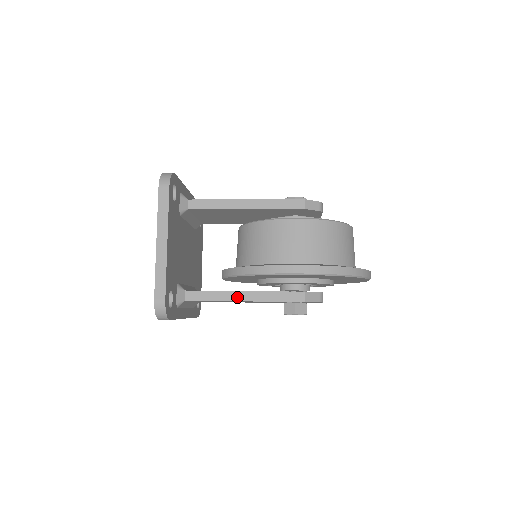
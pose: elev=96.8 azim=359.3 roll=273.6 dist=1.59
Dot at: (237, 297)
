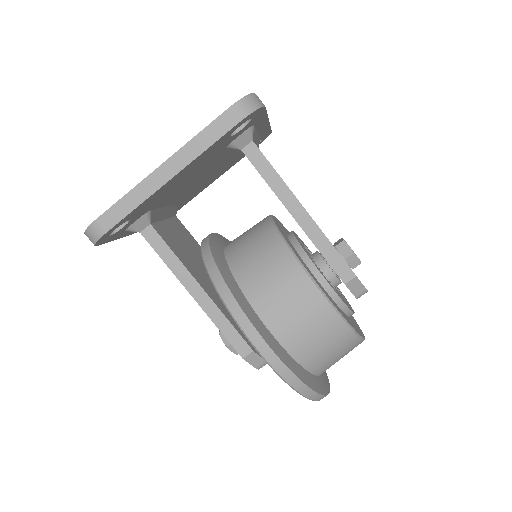
Dot at: (190, 285)
